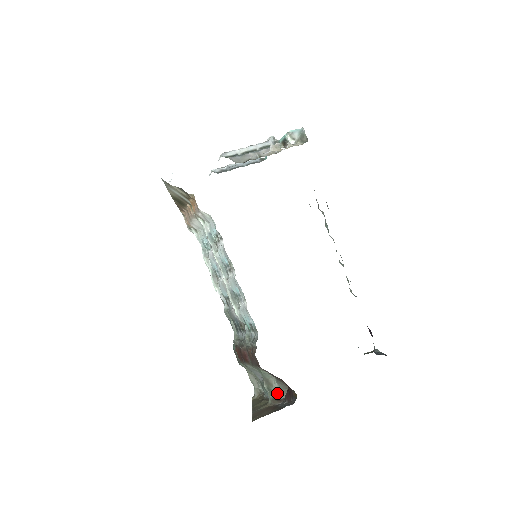
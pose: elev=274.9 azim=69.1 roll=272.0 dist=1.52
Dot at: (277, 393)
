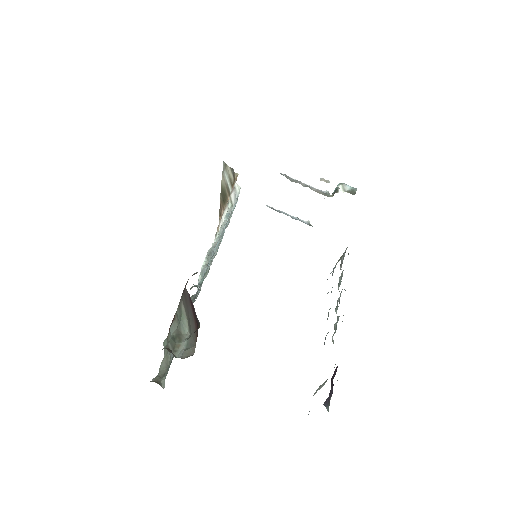
Dot at: (179, 351)
